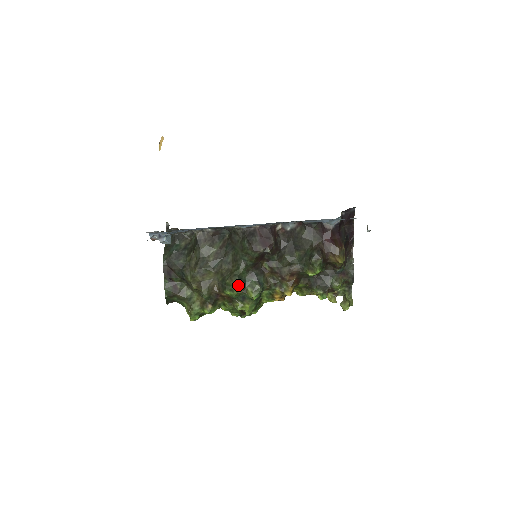
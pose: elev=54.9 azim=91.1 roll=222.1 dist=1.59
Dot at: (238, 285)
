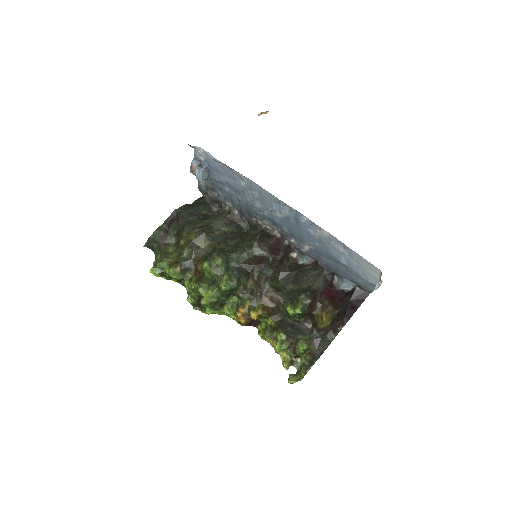
Dot at: (220, 264)
